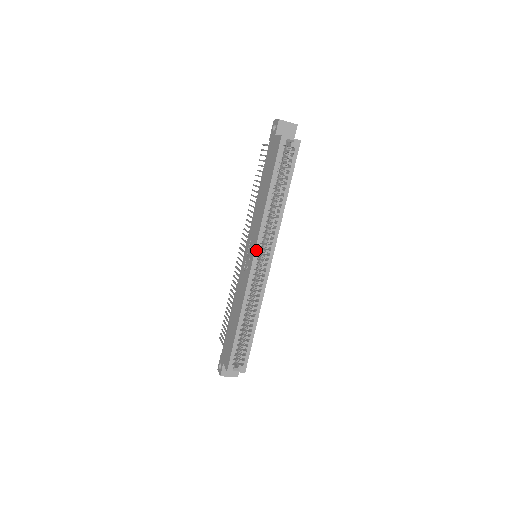
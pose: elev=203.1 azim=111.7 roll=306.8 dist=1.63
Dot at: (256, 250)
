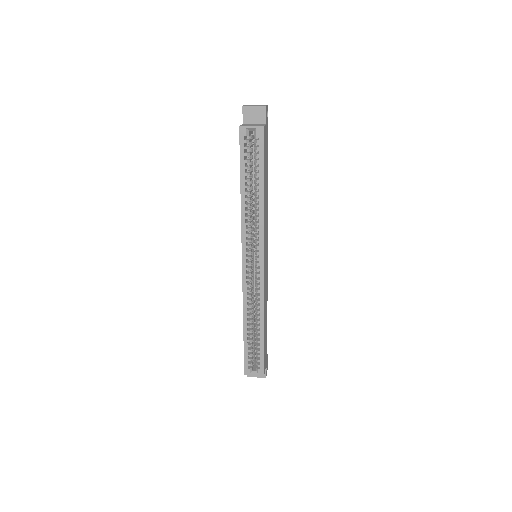
Dot at: (243, 253)
